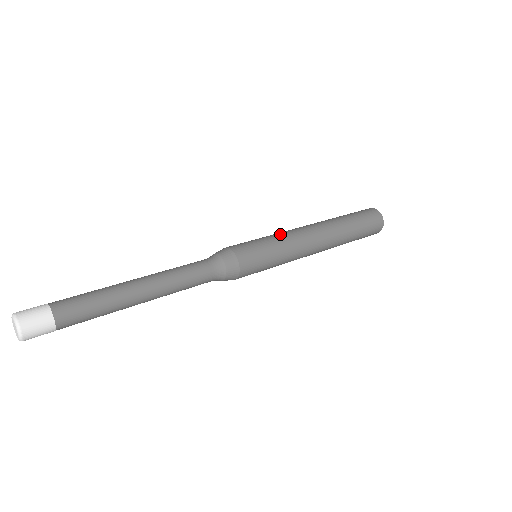
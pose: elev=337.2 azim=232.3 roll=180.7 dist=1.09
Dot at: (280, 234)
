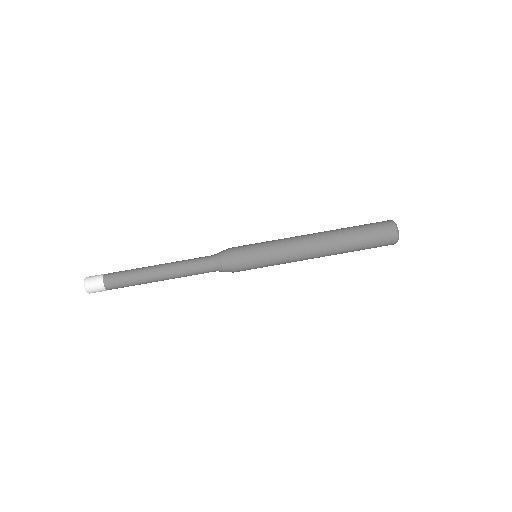
Dot at: (279, 243)
